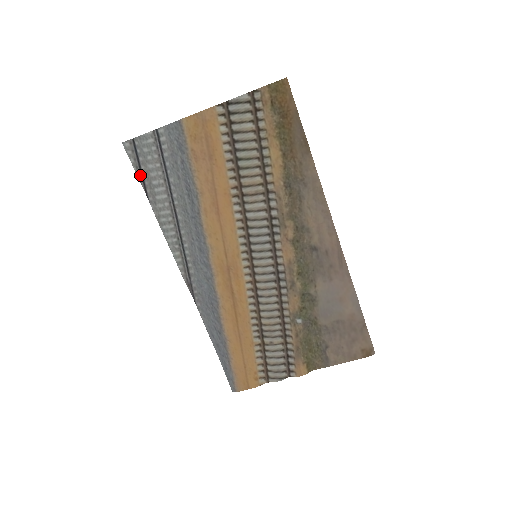
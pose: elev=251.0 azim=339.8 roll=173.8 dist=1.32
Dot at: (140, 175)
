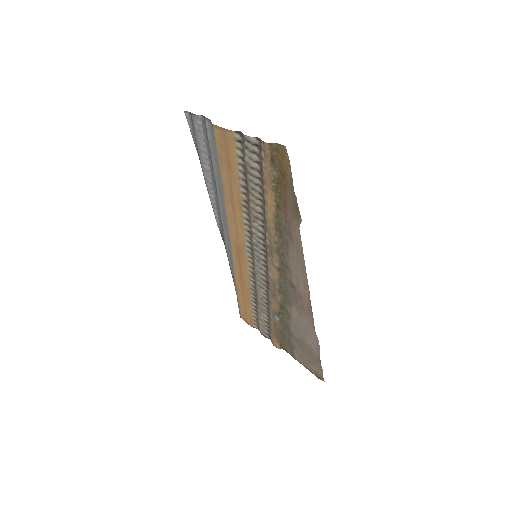
Dot at: (195, 141)
